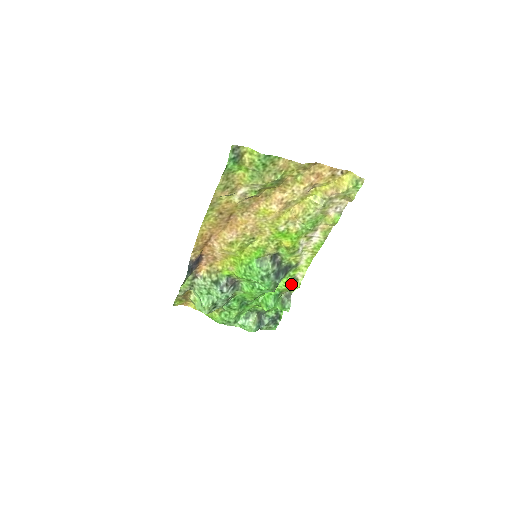
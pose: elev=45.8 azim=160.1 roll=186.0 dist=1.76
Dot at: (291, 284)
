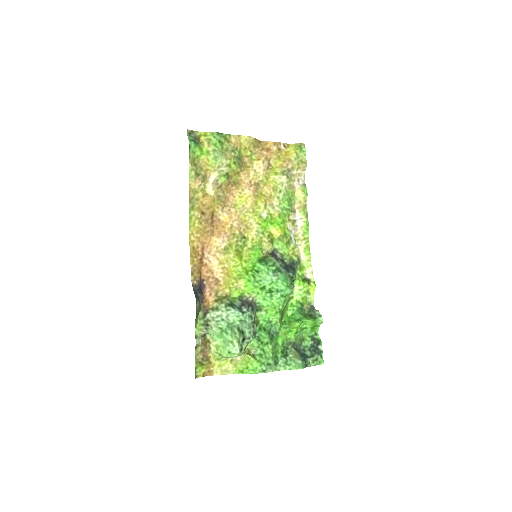
Dot at: (306, 285)
